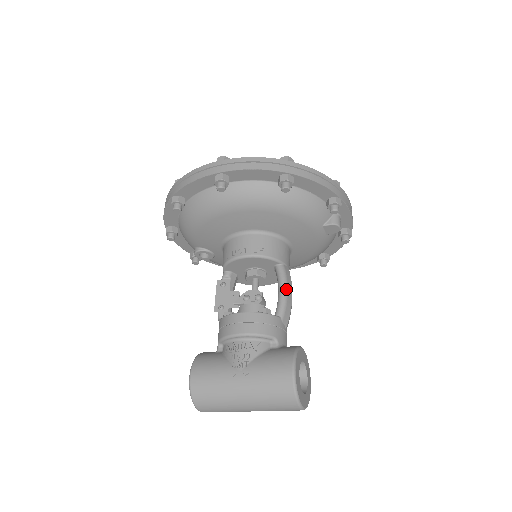
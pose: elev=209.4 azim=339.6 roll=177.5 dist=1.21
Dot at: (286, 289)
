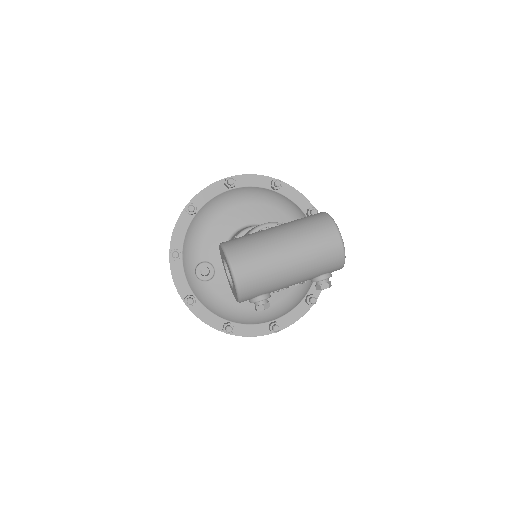
Dot at: occluded
